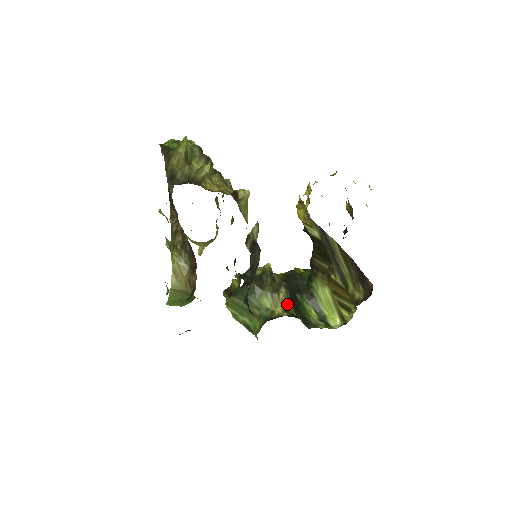
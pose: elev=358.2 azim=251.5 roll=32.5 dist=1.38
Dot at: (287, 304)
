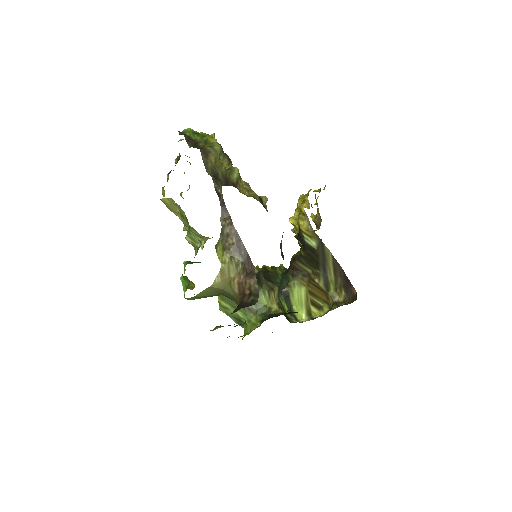
Dot at: (279, 301)
